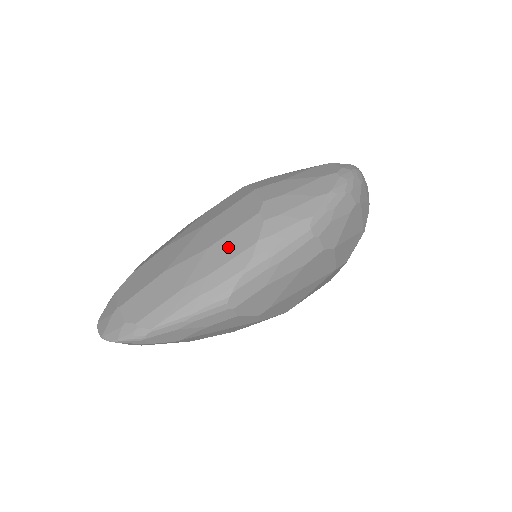
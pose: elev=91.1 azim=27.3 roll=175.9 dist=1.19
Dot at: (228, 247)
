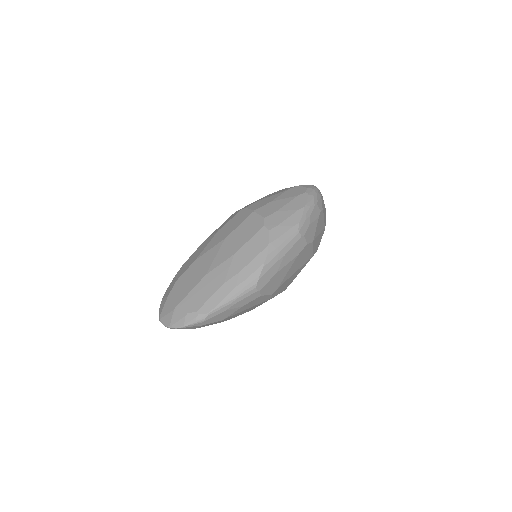
Dot at: (249, 251)
